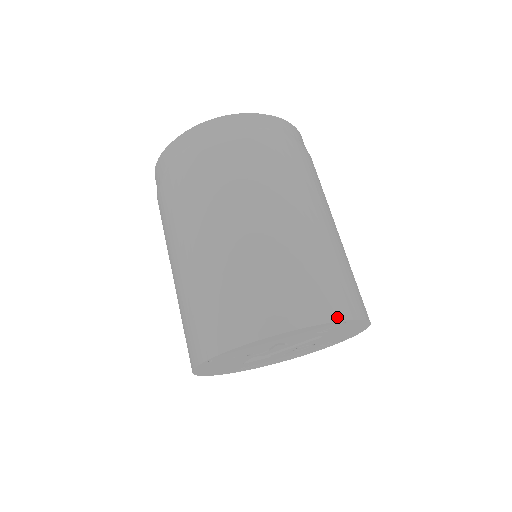
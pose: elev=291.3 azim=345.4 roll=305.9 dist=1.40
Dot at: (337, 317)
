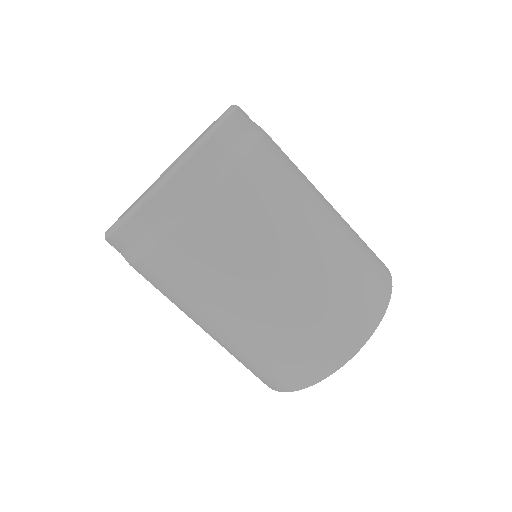
Dot at: (390, 279)
